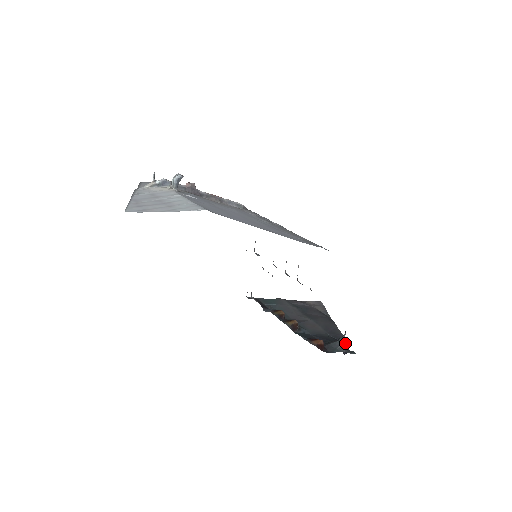
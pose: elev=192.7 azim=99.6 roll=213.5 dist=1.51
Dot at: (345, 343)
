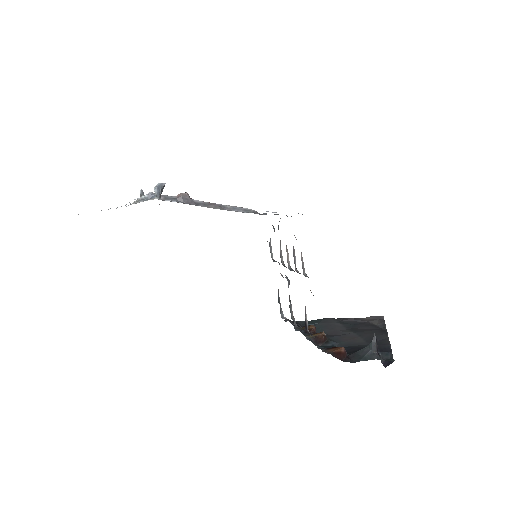
Dot at: (389, 353)
